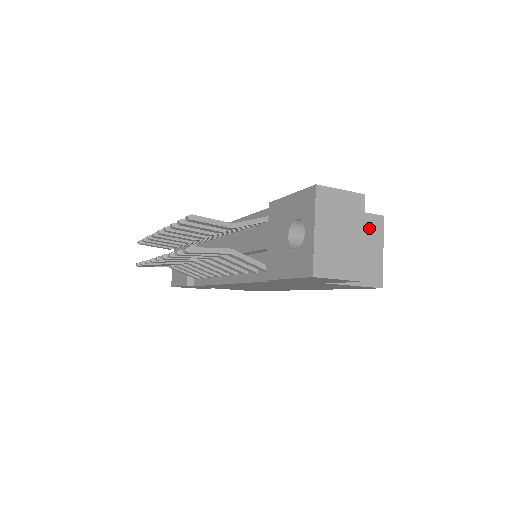
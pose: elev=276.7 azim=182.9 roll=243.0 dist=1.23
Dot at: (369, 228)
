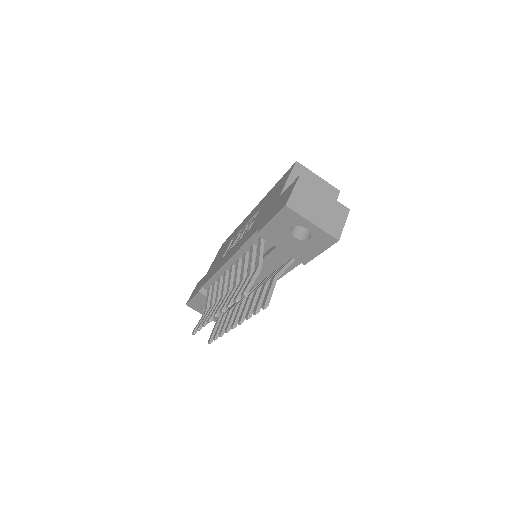
Dot at: occluded
